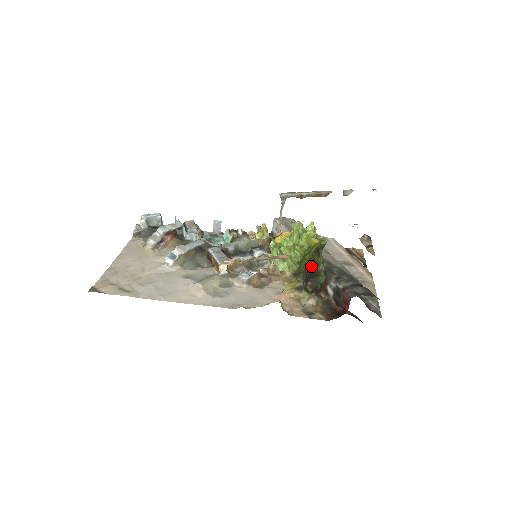
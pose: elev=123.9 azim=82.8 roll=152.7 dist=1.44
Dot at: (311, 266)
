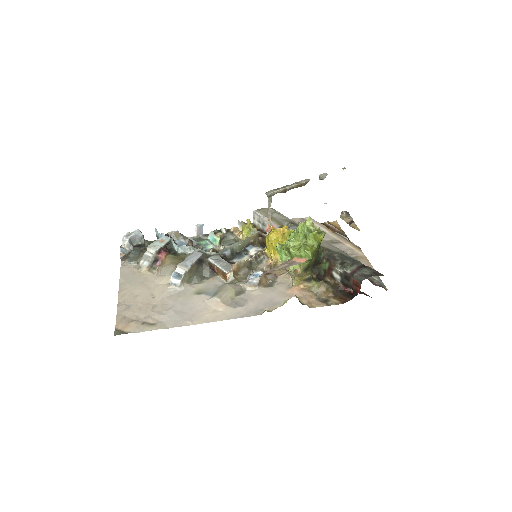
Dot at: (316, 258)
